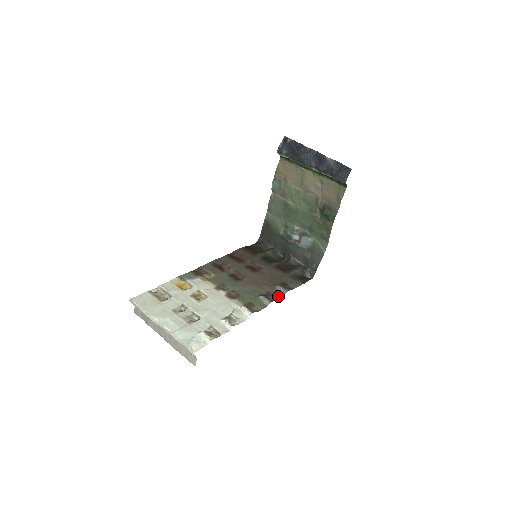
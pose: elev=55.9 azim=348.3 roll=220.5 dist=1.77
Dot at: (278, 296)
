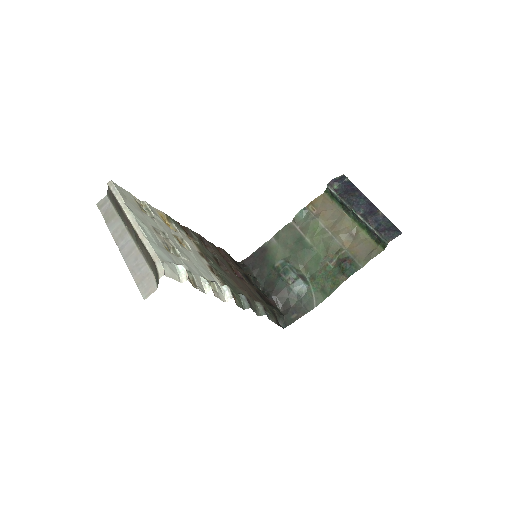
Dot at: (256, 311)
